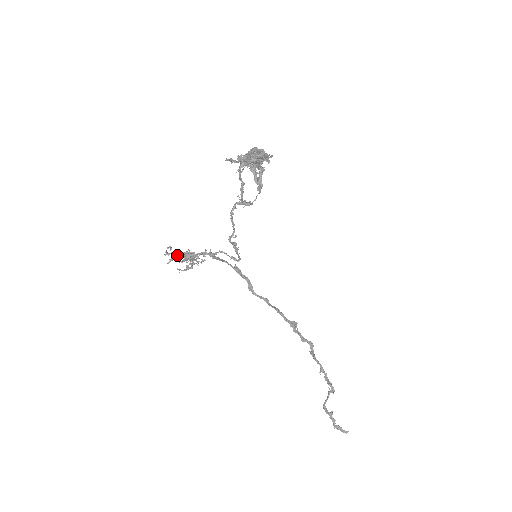
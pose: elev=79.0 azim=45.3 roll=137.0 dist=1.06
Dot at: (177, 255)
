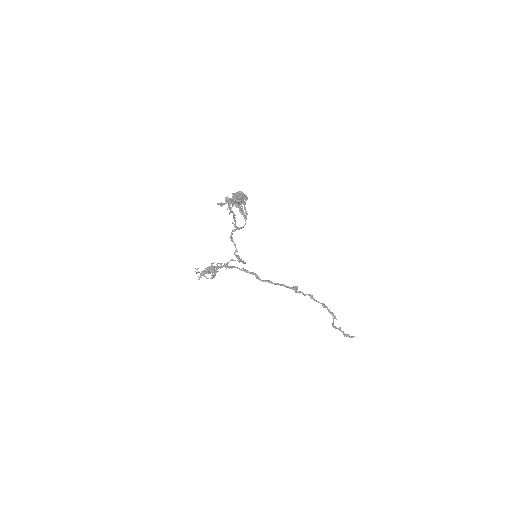
Dot at: (203, 273)
